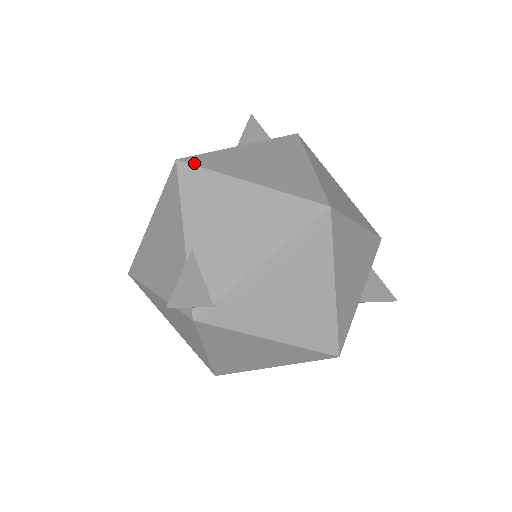
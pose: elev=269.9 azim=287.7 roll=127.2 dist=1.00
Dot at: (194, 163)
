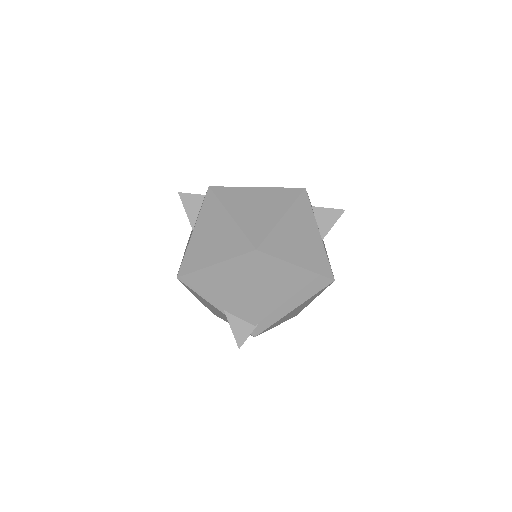
Dot at: (185, 273)
